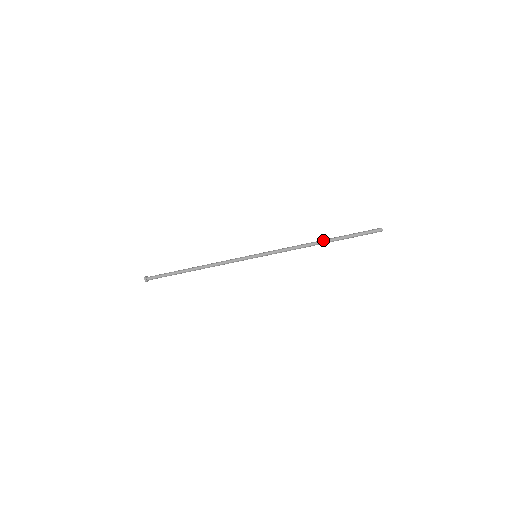
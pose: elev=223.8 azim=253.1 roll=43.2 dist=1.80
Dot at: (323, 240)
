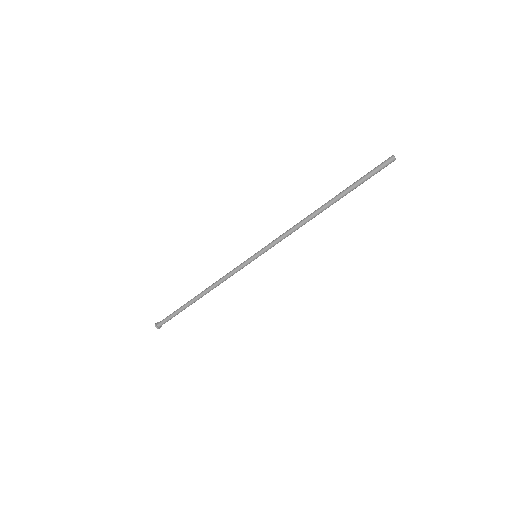
Dot at: occluded
